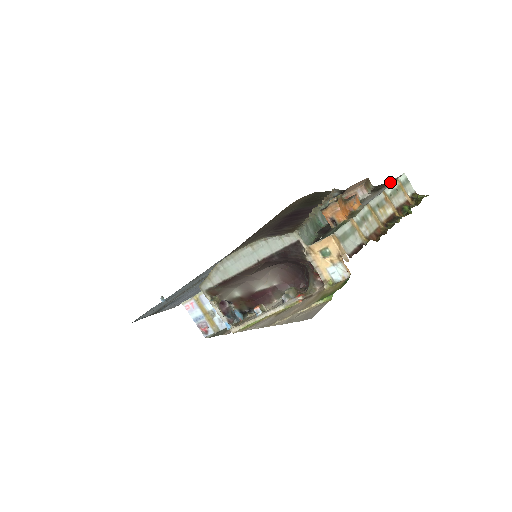
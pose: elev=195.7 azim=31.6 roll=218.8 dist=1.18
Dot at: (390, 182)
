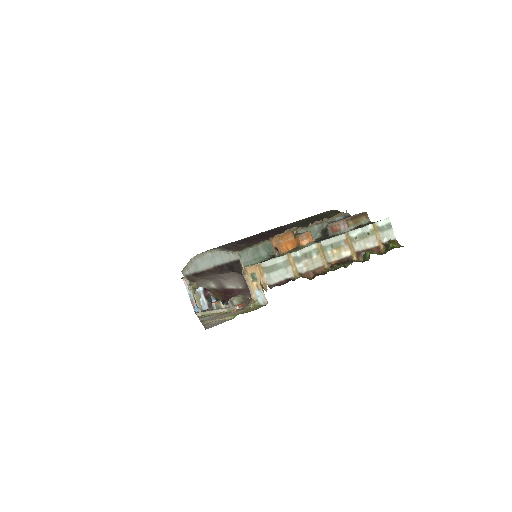
Dot at: occluded
